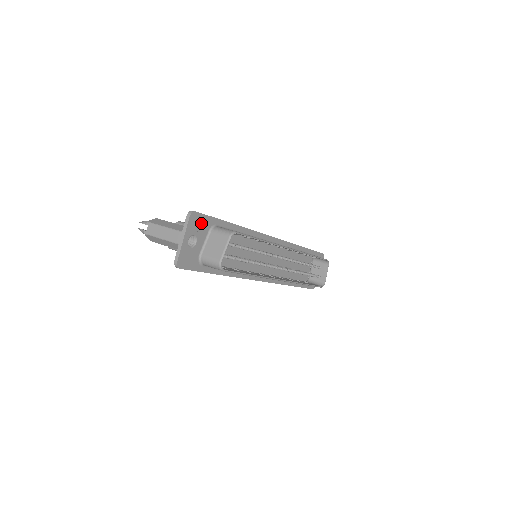
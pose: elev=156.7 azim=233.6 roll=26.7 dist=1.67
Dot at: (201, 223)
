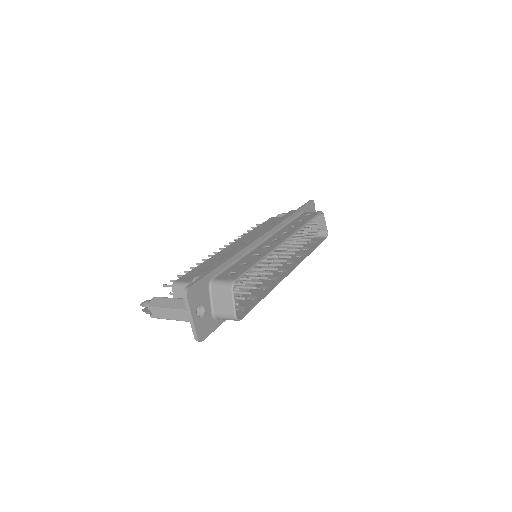
Dot at: (199, 290)
